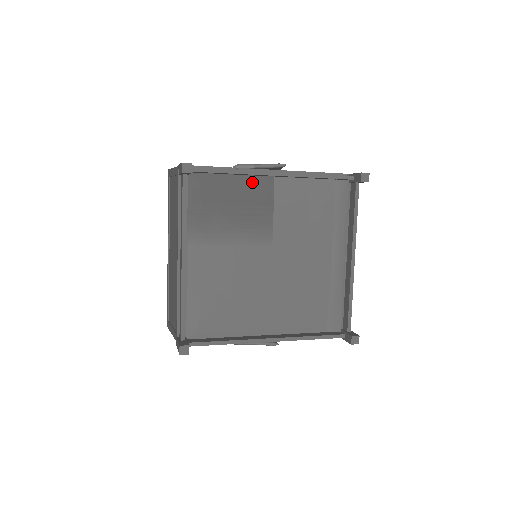
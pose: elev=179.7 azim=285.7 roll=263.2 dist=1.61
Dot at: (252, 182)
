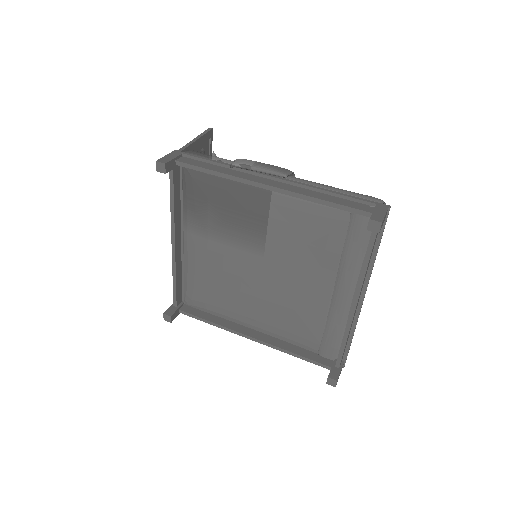
Dot at: (246, 186)
